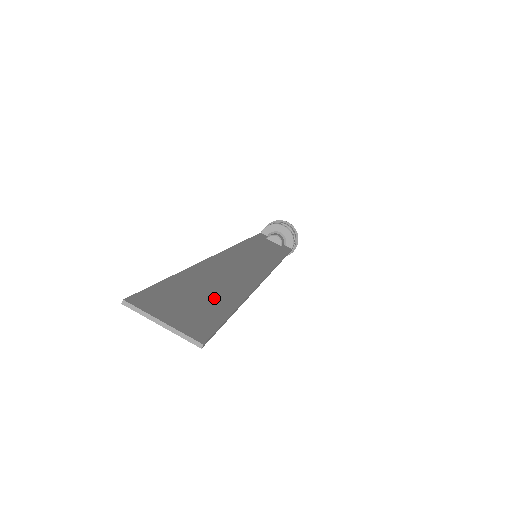
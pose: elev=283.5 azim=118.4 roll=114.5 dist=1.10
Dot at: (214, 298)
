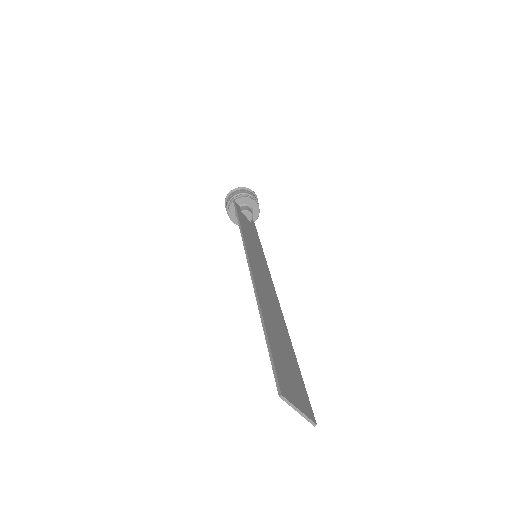
Dot at: (289, 356)
